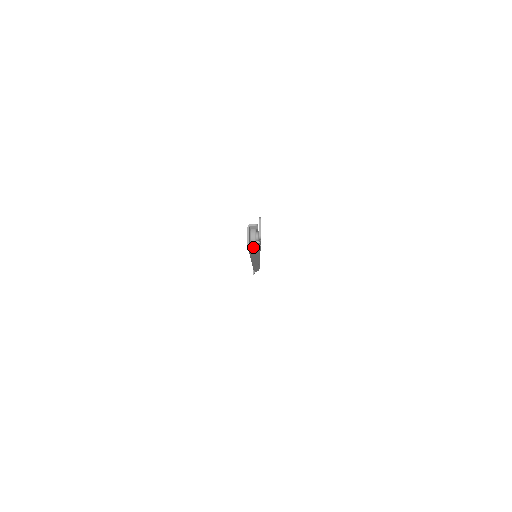
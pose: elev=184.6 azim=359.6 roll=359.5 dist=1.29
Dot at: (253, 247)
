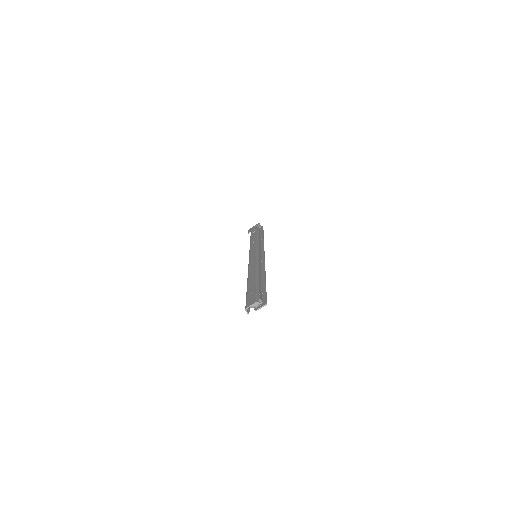
Dot at: (247, 312)
